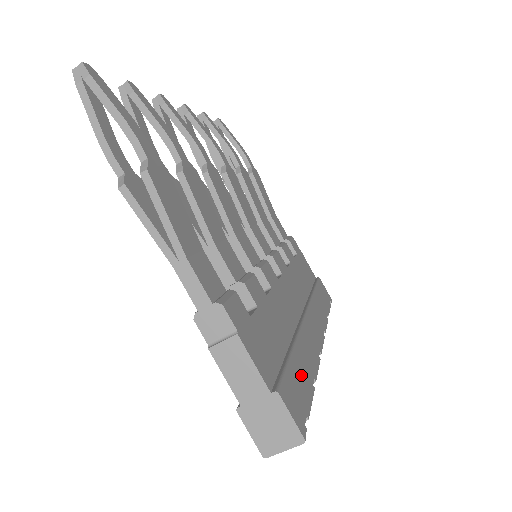
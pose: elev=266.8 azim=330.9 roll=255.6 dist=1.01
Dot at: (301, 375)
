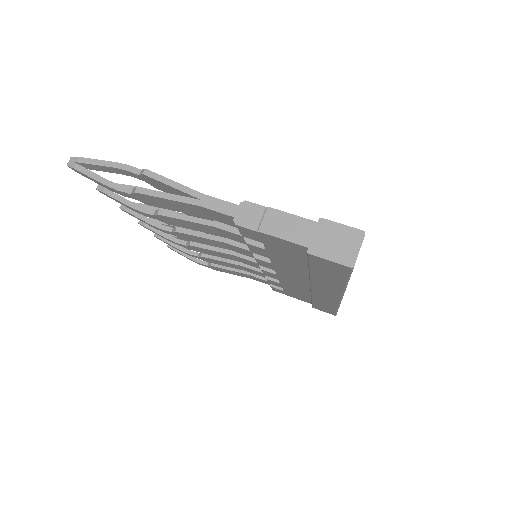
Dot at: occluded
